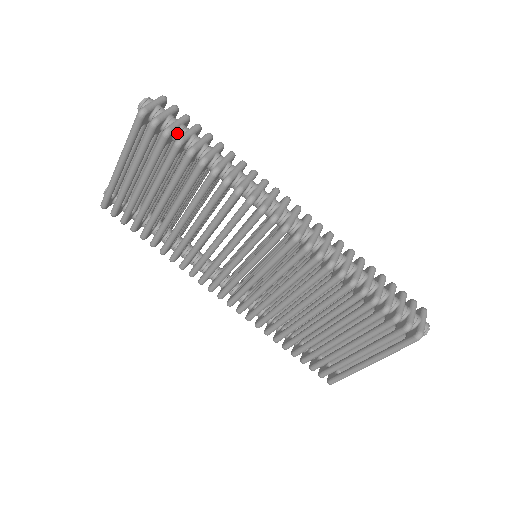
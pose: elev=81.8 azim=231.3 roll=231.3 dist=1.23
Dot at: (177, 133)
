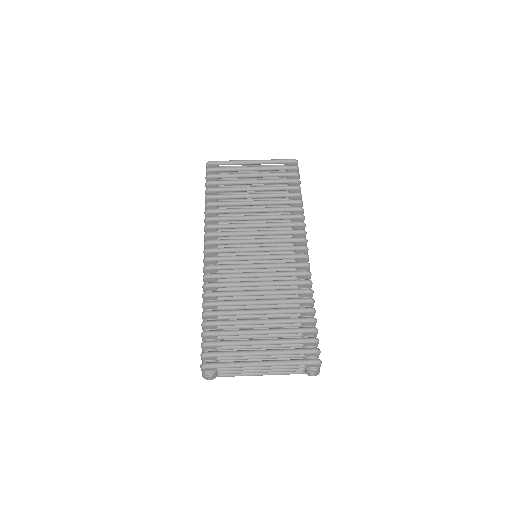
Dot at: occluded
